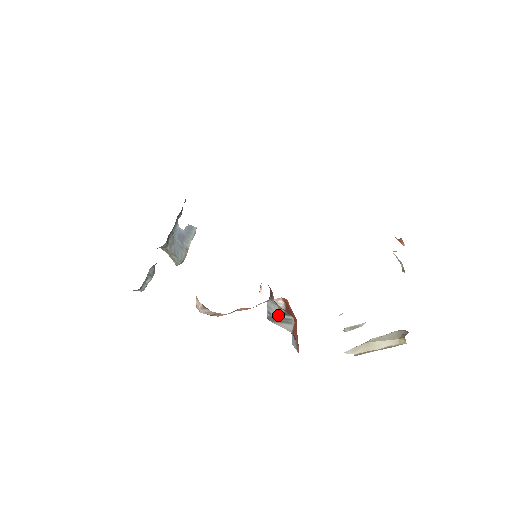
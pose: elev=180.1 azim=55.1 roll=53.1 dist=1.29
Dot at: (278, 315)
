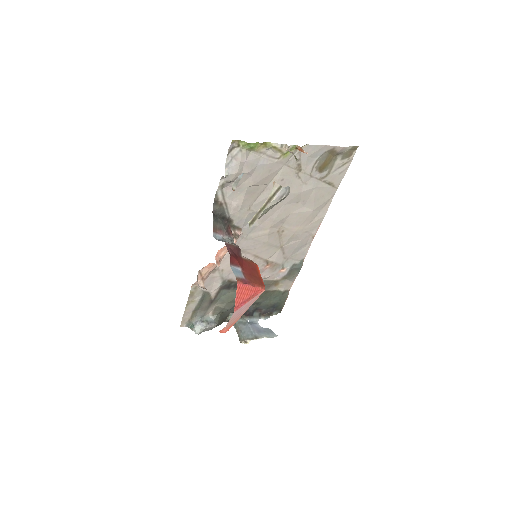
Dot at: occluded
